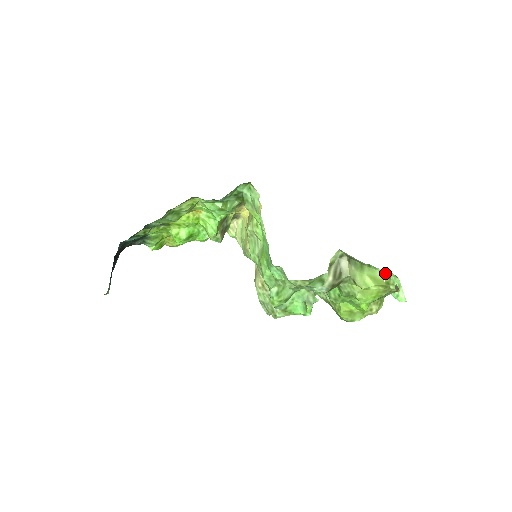
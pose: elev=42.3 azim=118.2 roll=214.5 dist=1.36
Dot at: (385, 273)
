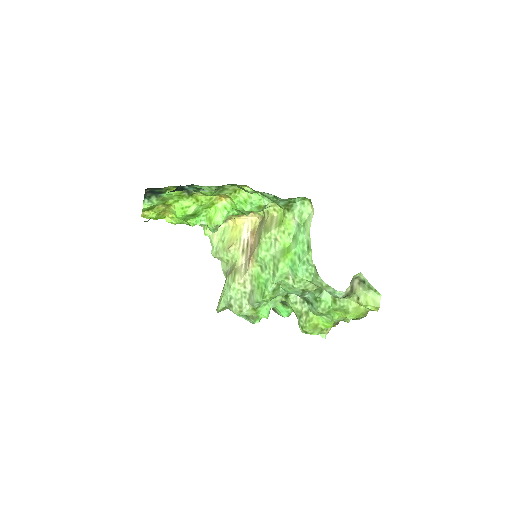
Dot at: occluded
